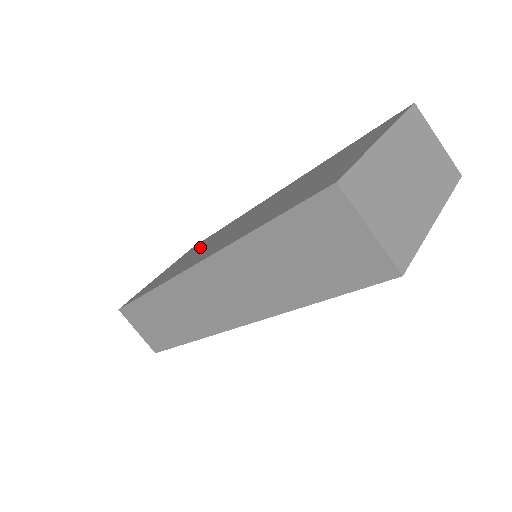
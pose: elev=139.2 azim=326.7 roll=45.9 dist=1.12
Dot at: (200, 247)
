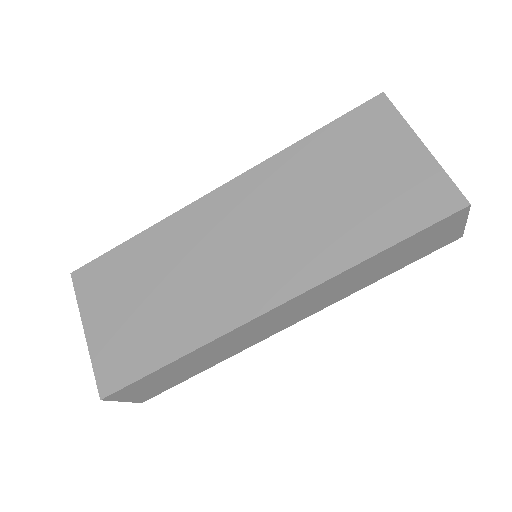
Dot at: (155, 274)
